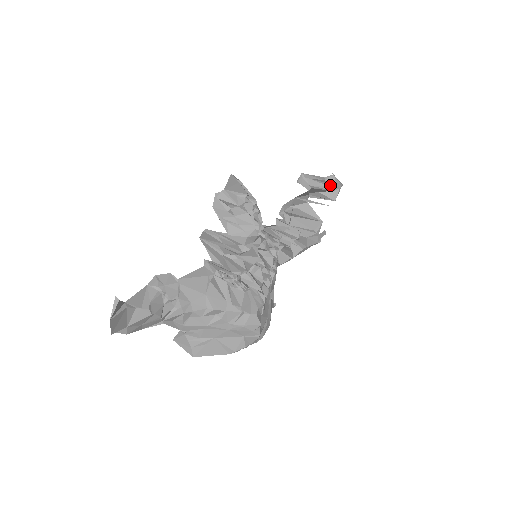
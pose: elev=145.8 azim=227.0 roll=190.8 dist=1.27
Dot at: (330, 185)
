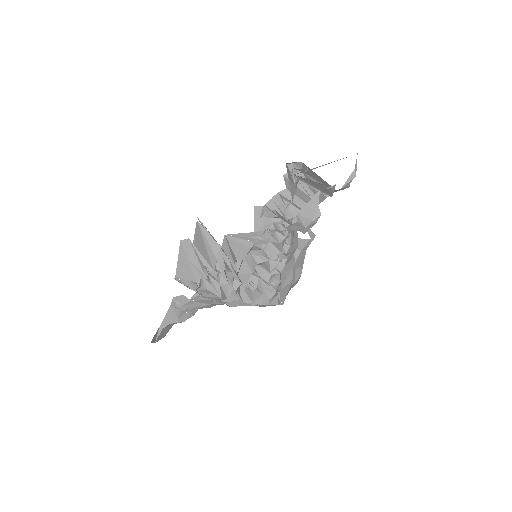
Dot at: (297, 230)
